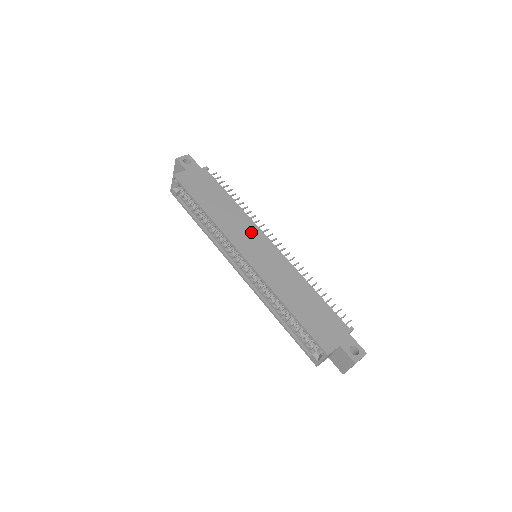
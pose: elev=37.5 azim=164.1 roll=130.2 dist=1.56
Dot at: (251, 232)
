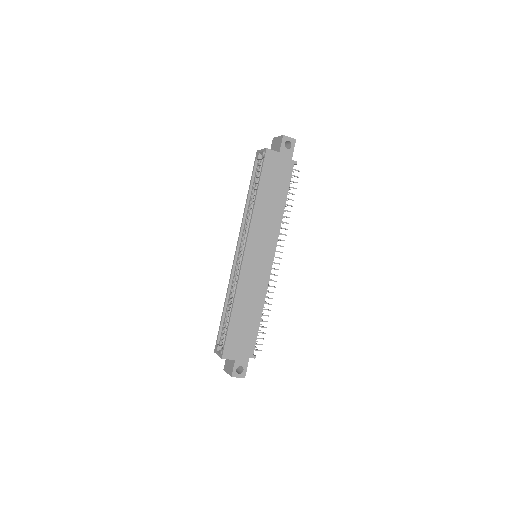
Dot at: (269, 241)
